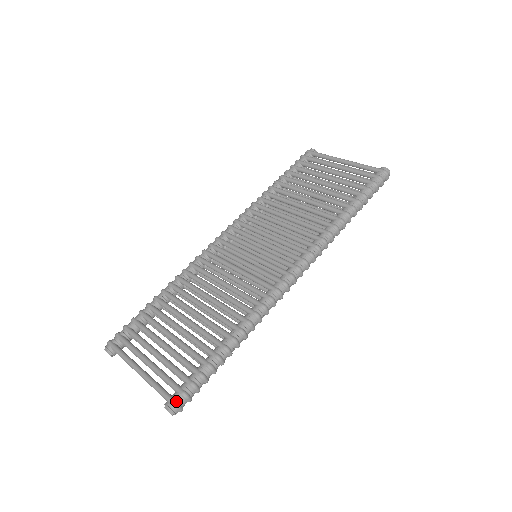
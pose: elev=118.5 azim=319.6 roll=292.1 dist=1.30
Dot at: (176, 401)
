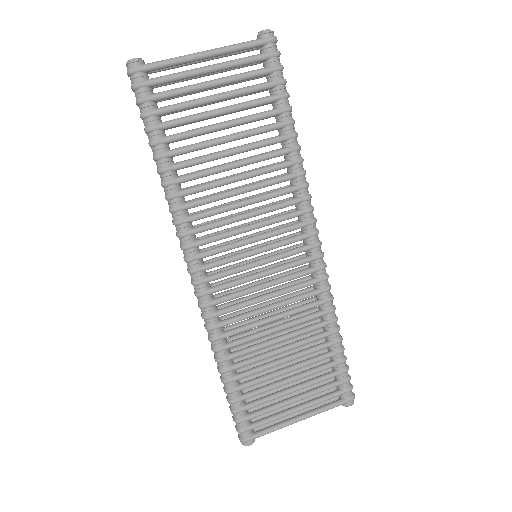
Dot at: (352, 397)
